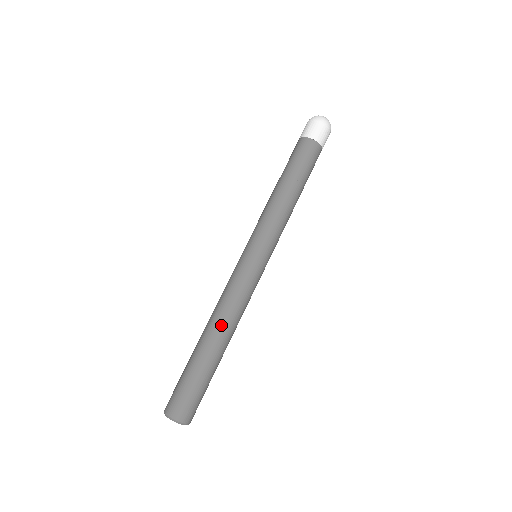
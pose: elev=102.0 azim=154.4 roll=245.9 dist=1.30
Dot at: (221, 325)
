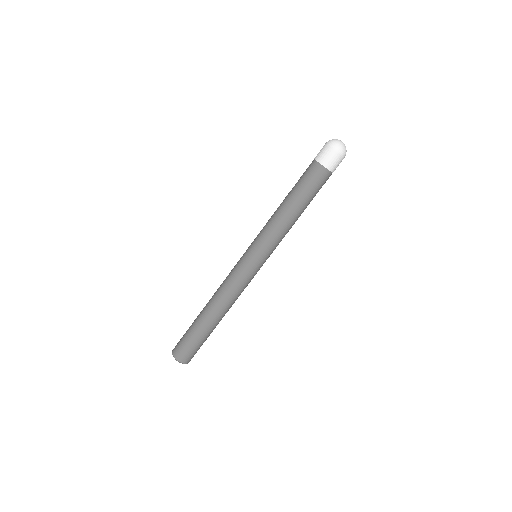
Dot at: (224, 309)
